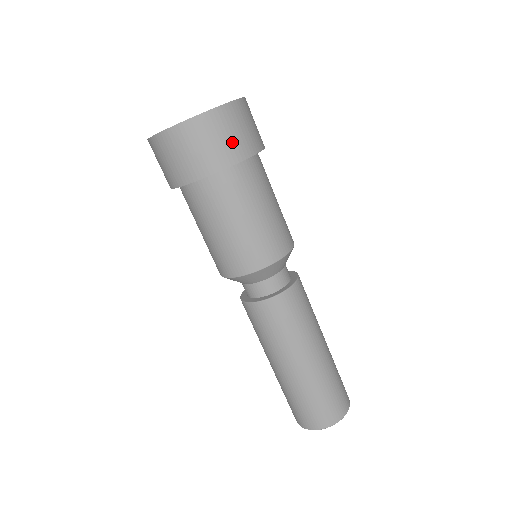
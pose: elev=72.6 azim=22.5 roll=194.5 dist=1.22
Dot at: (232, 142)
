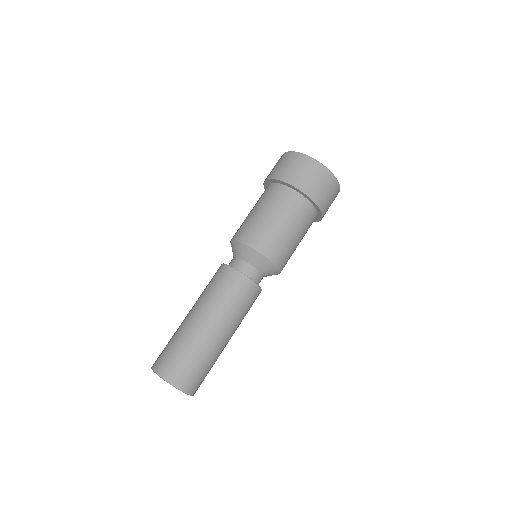
Dot at: (329, 203)
